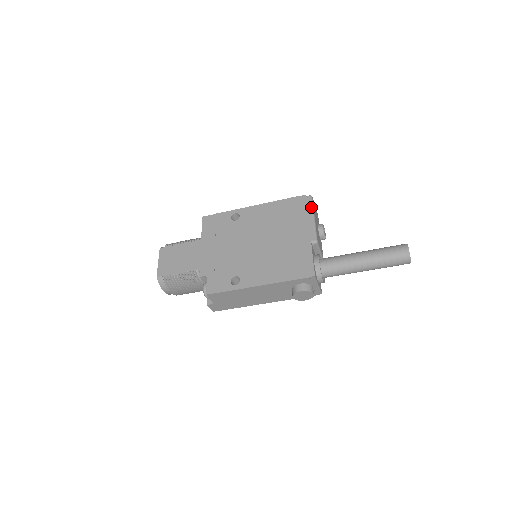
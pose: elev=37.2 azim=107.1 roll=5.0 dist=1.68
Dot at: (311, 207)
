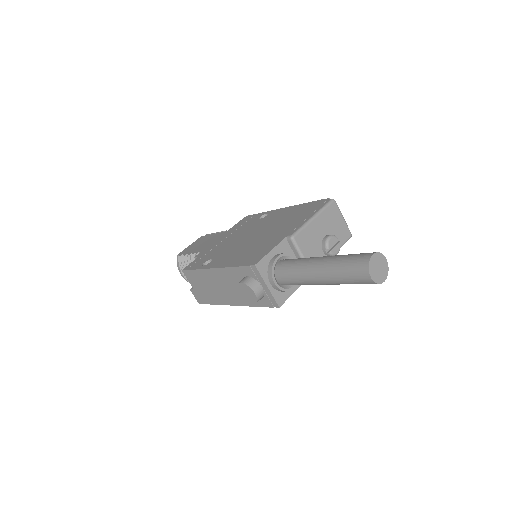
Dot at: (321, 208)
